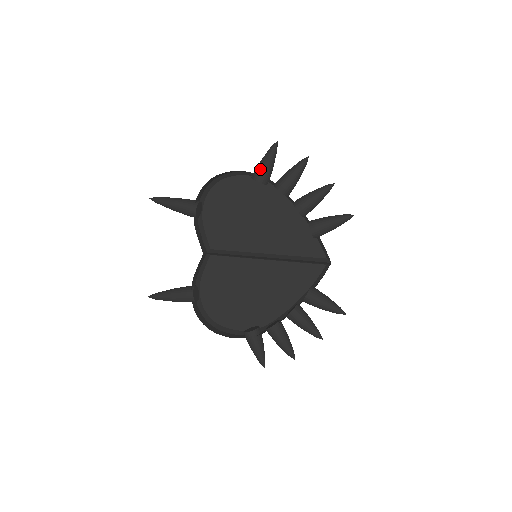
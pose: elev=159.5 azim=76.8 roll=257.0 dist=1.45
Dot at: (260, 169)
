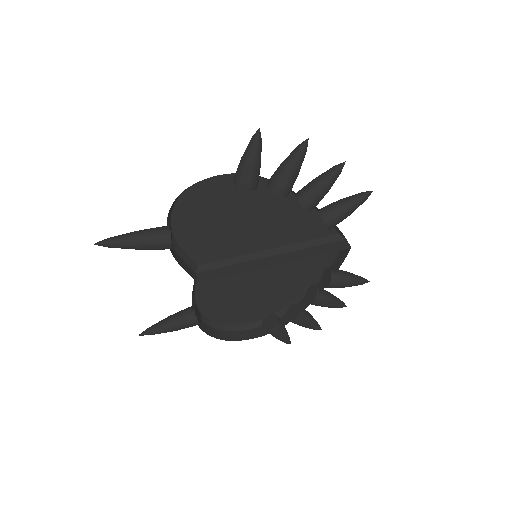
Dot at: (247, 175)
